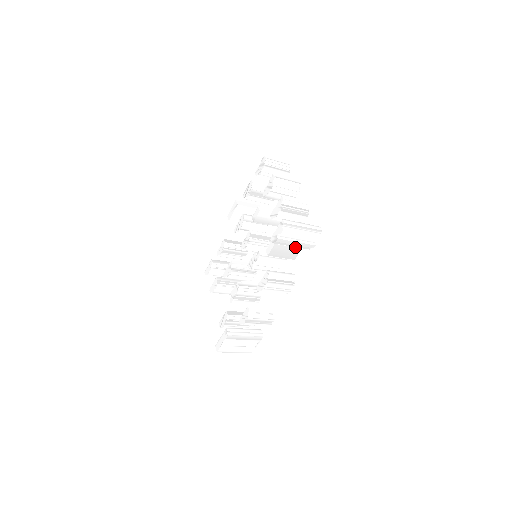
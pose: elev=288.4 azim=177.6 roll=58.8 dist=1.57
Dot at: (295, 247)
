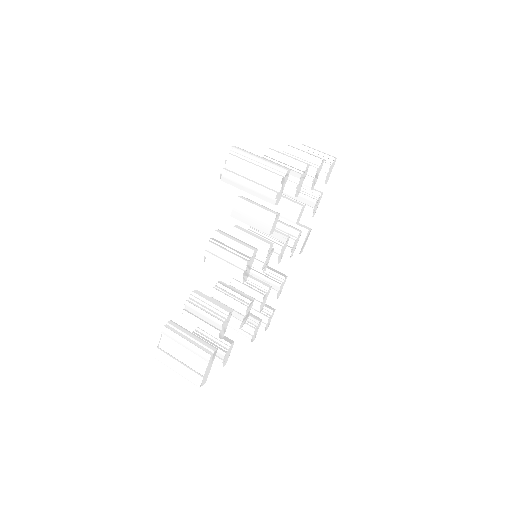
Dot at: (266, 210)
